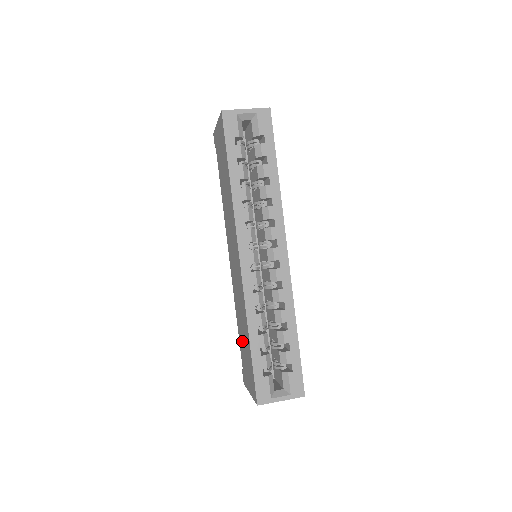
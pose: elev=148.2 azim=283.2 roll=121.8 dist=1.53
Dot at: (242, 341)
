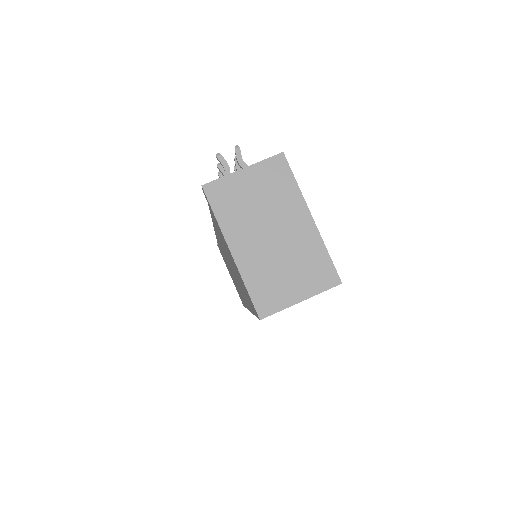
Dot at: (227, 266)
